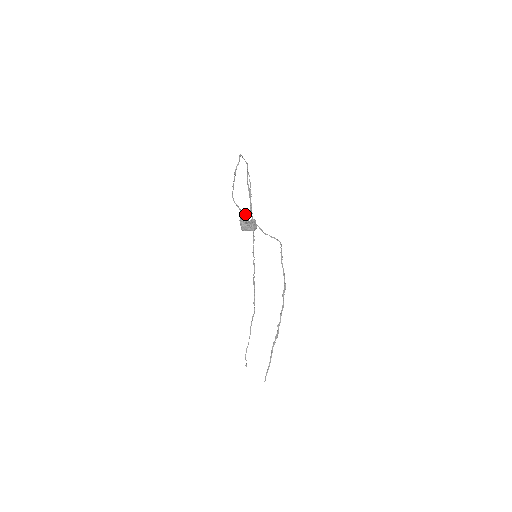
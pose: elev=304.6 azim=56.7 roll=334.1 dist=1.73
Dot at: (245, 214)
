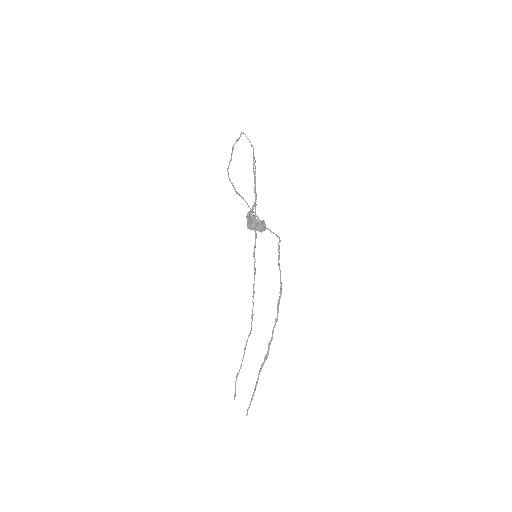
Dot at: (240, 195)
